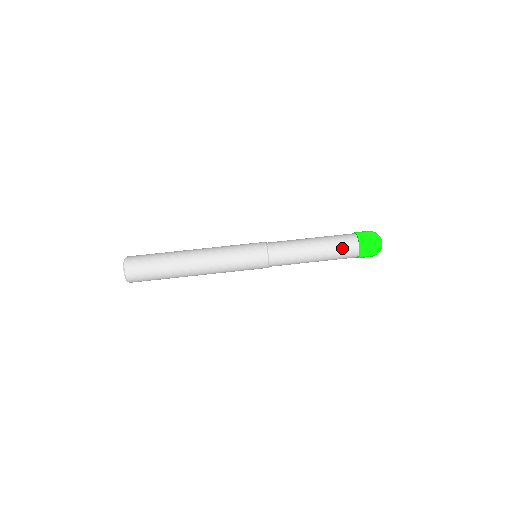
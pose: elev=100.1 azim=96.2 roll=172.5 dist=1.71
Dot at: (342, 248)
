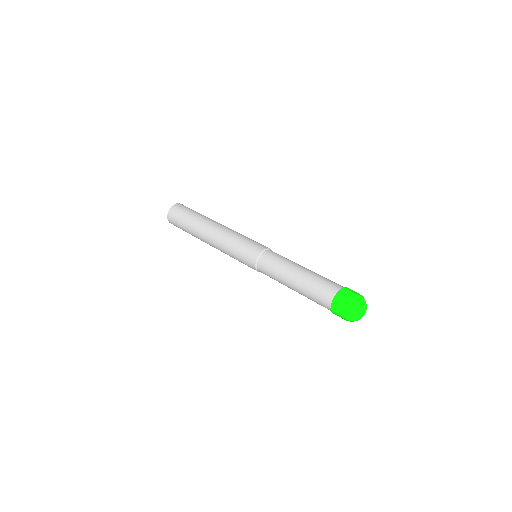
Dot at: (326, 281)
